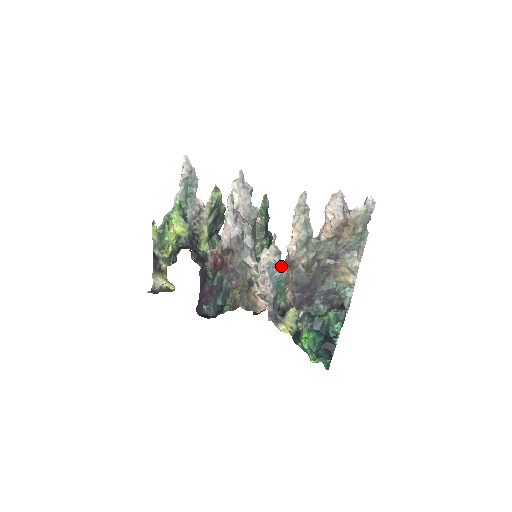
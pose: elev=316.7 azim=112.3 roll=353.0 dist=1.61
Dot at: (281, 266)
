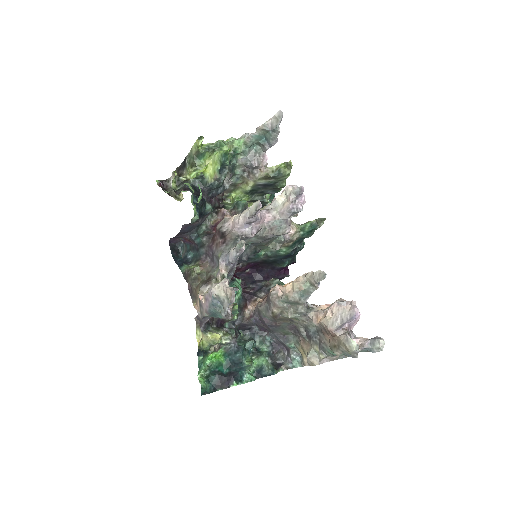
Dot at: (224, 310)
